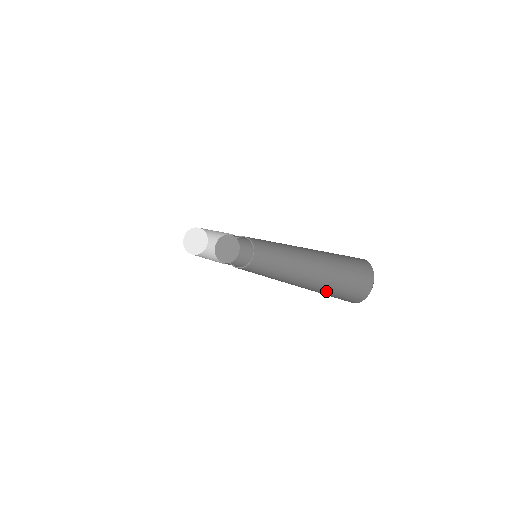
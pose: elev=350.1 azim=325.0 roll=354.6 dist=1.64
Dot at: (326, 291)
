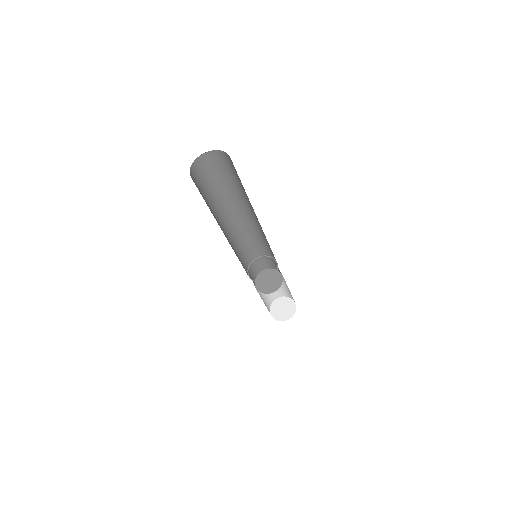
Dot at: occluded
